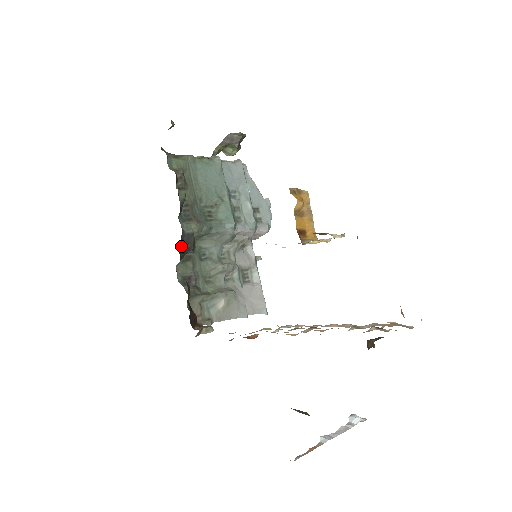
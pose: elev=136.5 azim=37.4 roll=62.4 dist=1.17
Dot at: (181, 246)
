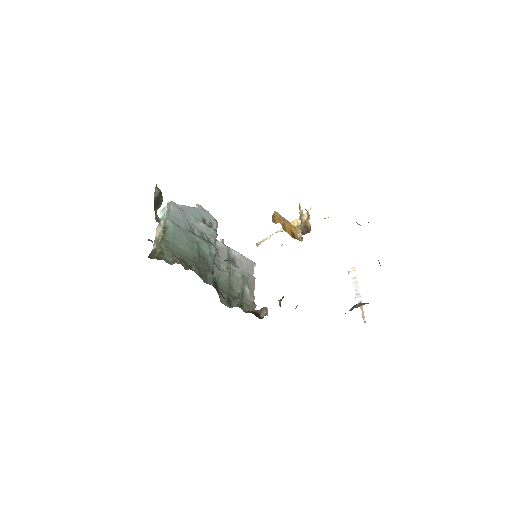
Dot at: (220, 293)
